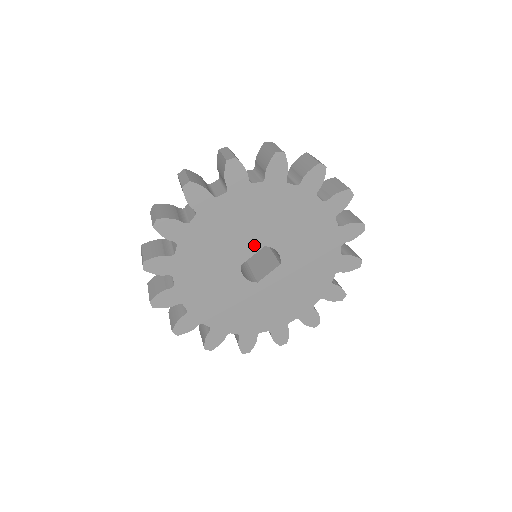
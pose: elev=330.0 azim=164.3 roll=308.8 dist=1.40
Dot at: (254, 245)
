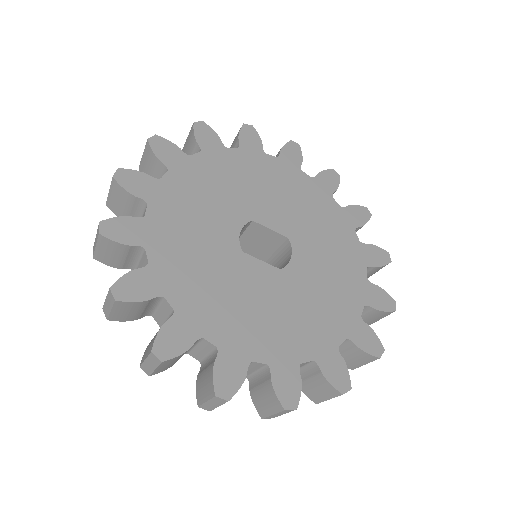
Dot at: (282, 226)
